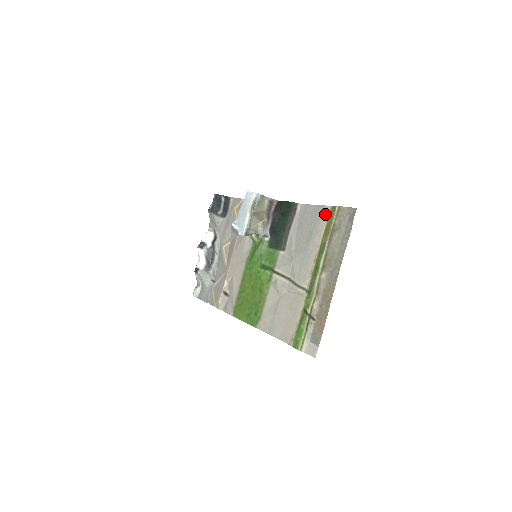
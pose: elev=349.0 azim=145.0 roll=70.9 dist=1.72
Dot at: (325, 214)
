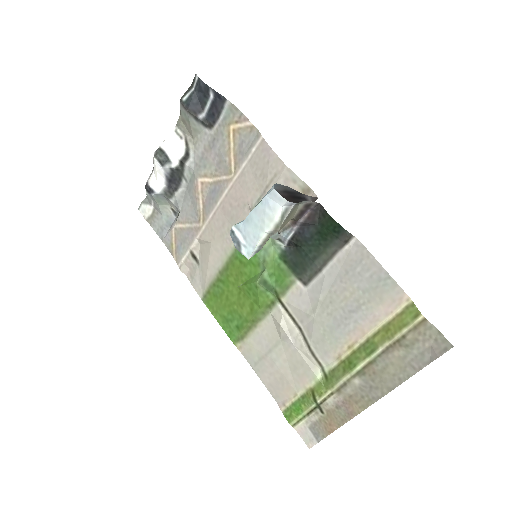
Dot at: (395, 301)
